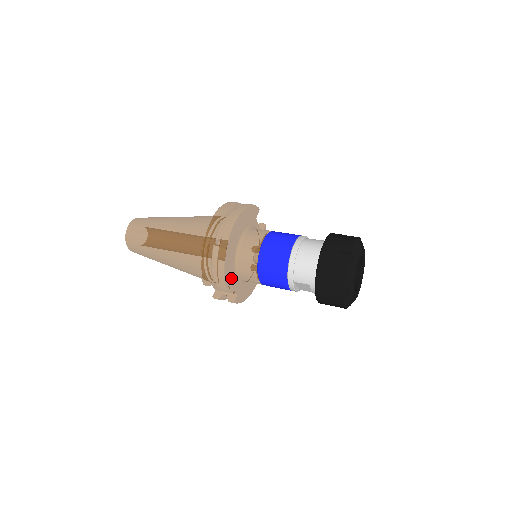
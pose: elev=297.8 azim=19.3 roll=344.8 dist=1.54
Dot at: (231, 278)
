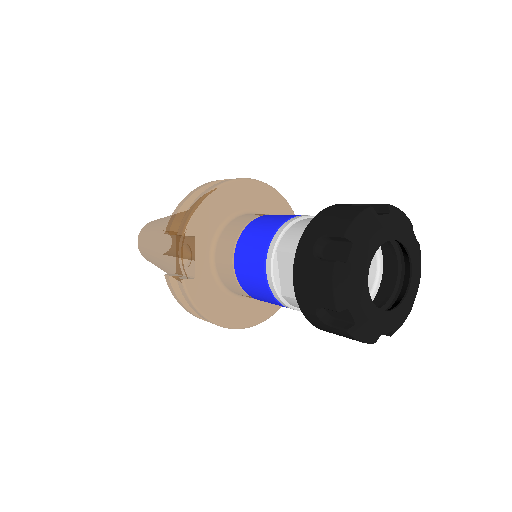
Dot at: (202, 236)
